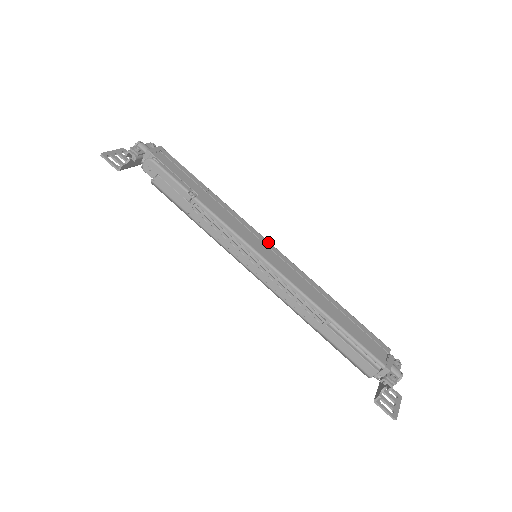
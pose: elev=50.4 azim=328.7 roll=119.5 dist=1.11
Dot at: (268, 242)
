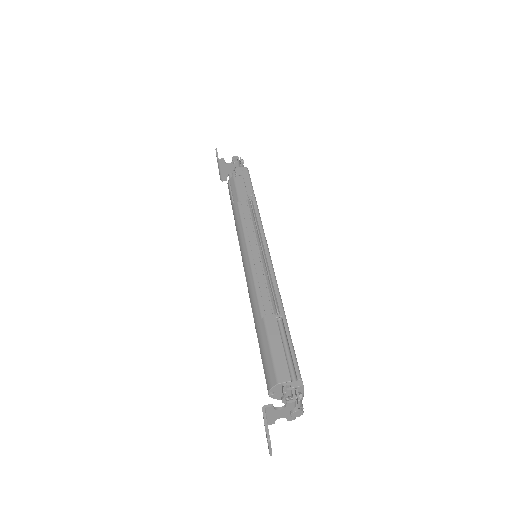
Dot at: occluded
